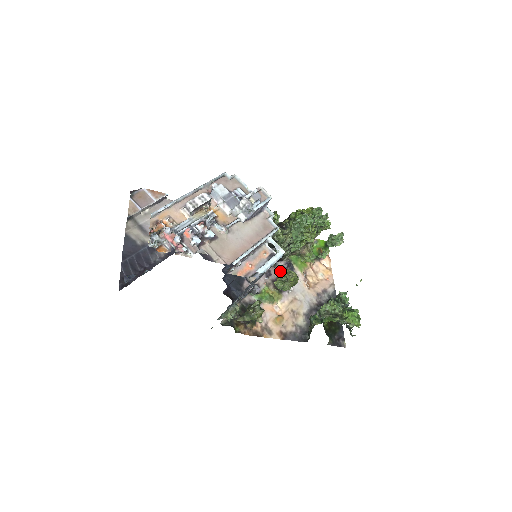
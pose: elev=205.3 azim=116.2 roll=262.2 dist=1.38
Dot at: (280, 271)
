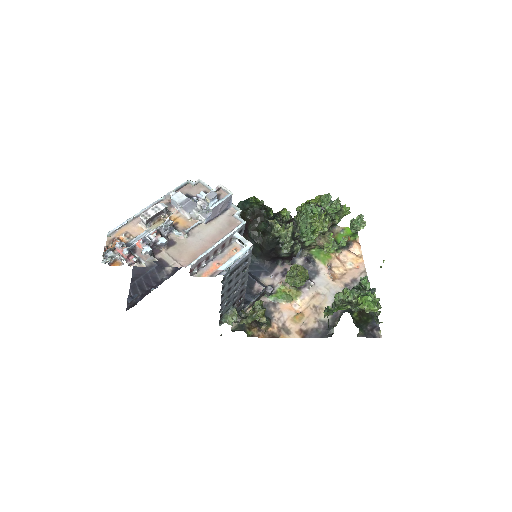
Dot at: occluded
